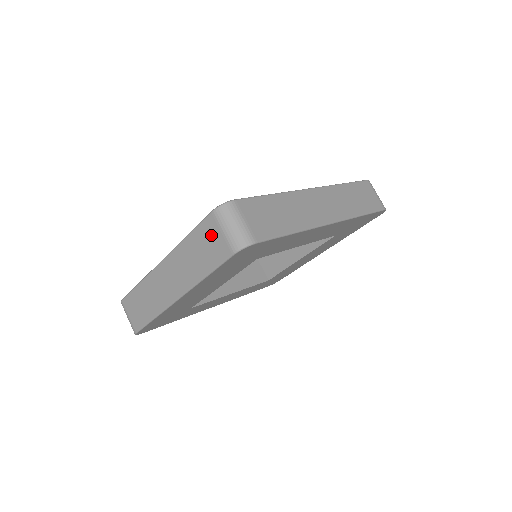
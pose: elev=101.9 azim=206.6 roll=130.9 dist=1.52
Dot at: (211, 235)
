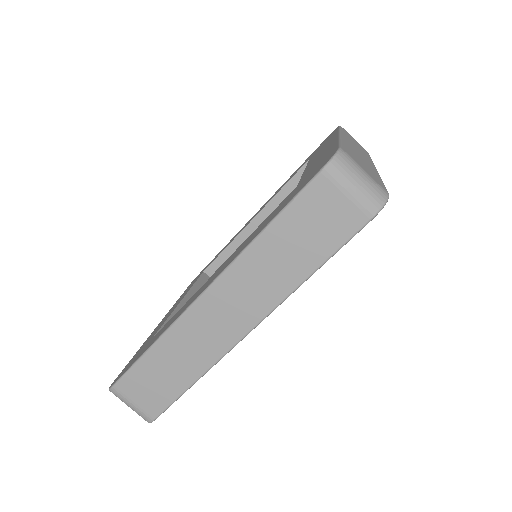
Dot at: occluded
